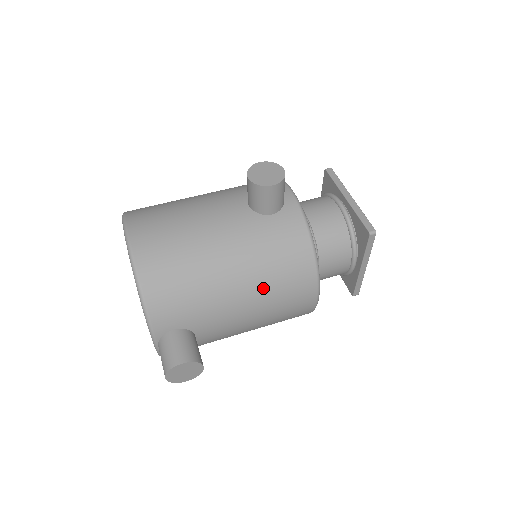
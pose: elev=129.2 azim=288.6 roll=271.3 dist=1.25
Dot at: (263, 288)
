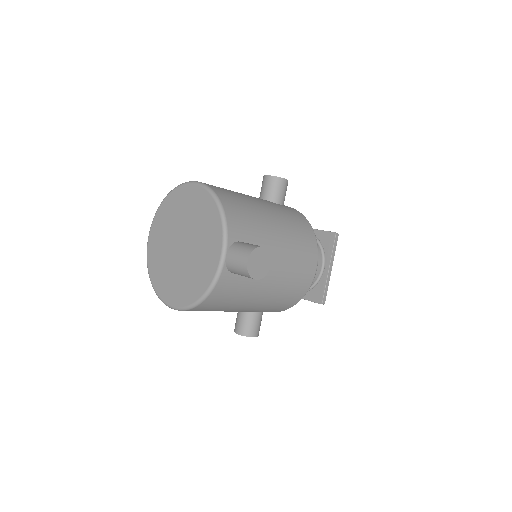
Dot at: (290, 236)
